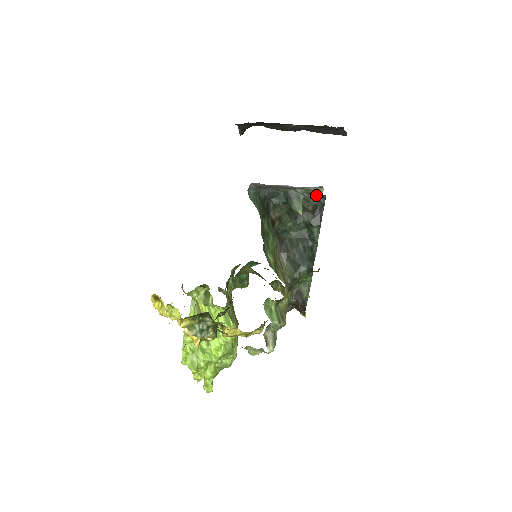
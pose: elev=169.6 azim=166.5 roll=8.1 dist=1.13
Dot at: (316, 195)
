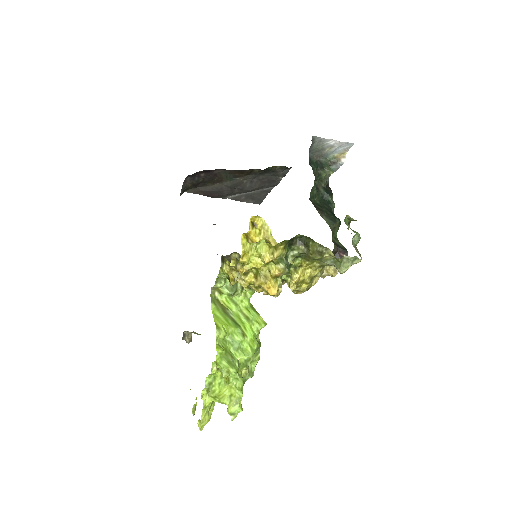
Dot at: (339, 161)
